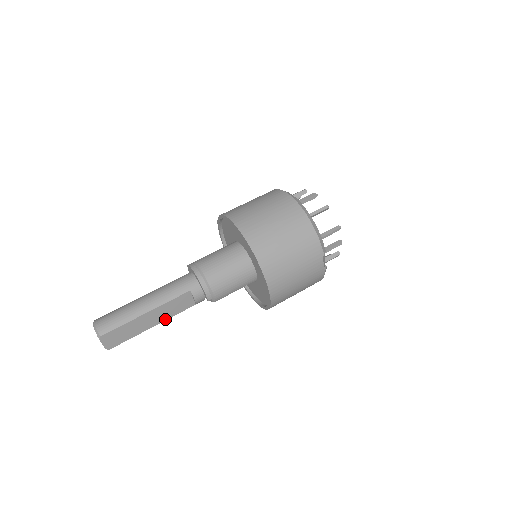
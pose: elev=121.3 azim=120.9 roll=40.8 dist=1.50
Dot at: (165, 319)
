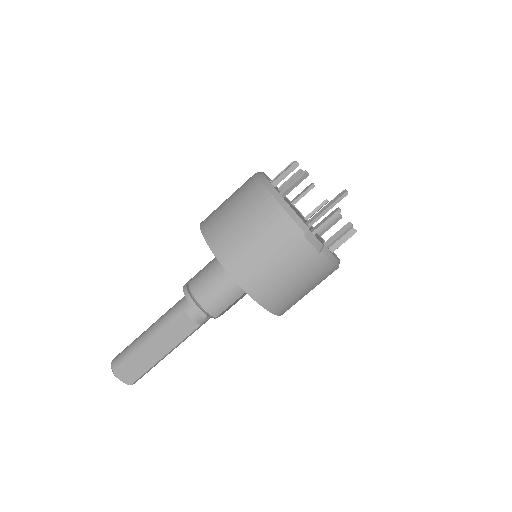
Dot at: (174, 346)
